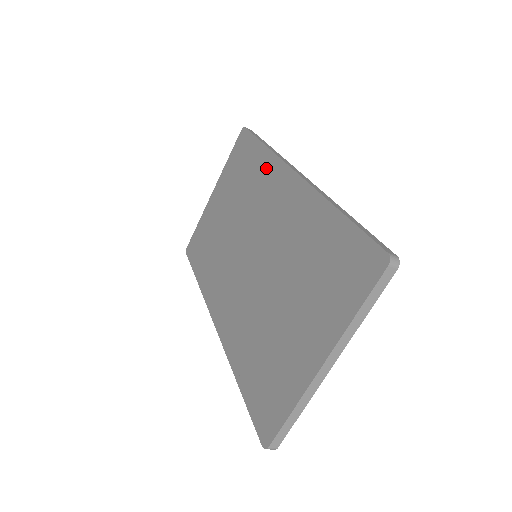
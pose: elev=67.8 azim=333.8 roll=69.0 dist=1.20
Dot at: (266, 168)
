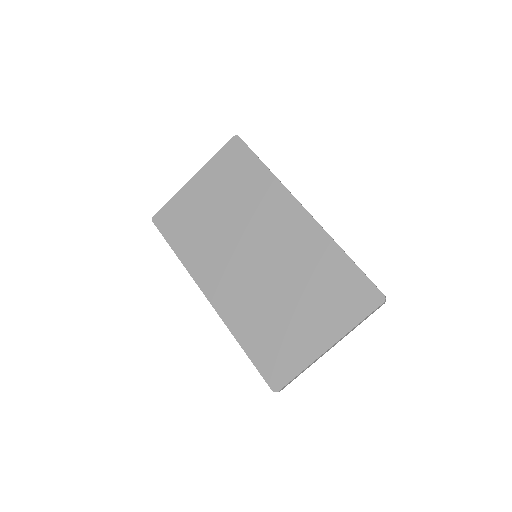
Dot at: (270, 190)
